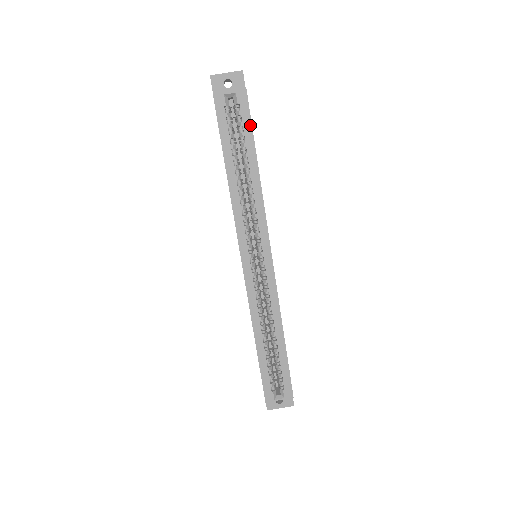
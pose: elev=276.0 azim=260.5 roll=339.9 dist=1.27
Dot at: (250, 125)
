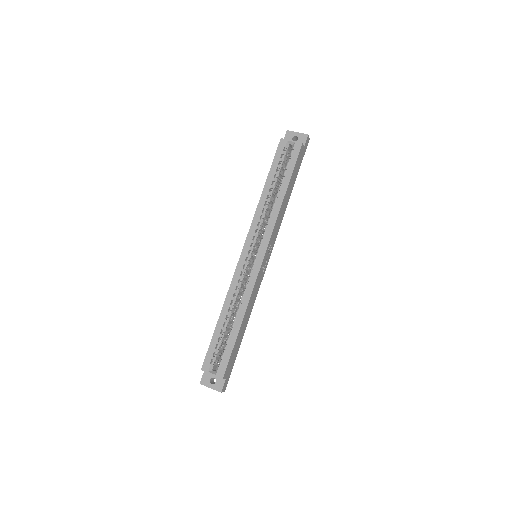
Dot at: (294, 164)
